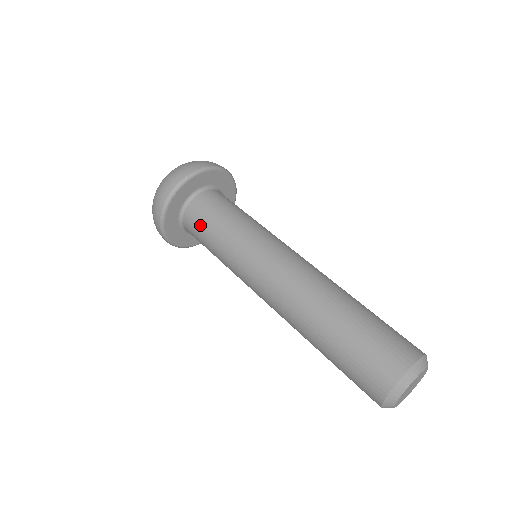
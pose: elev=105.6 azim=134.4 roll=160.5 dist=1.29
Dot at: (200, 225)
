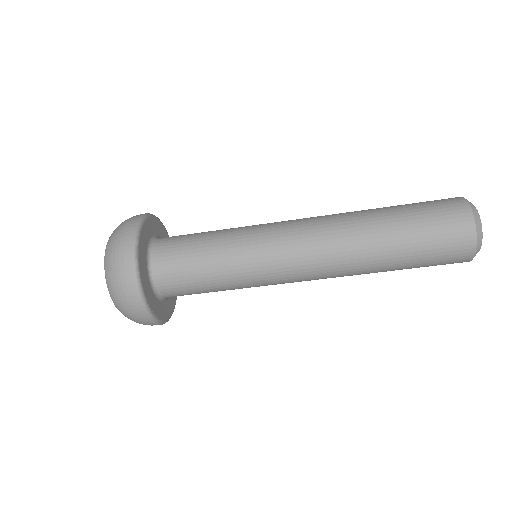
Dot at: (190, 289)
